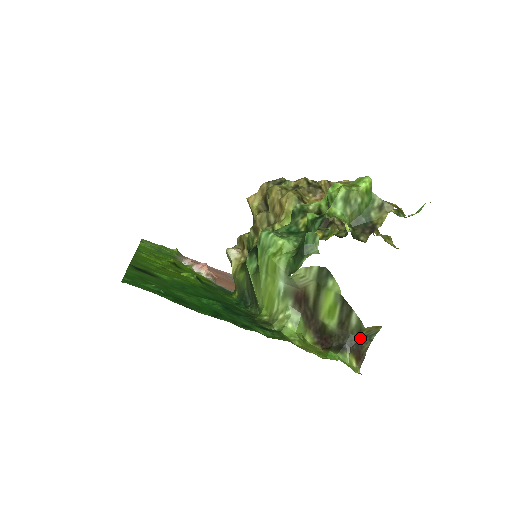
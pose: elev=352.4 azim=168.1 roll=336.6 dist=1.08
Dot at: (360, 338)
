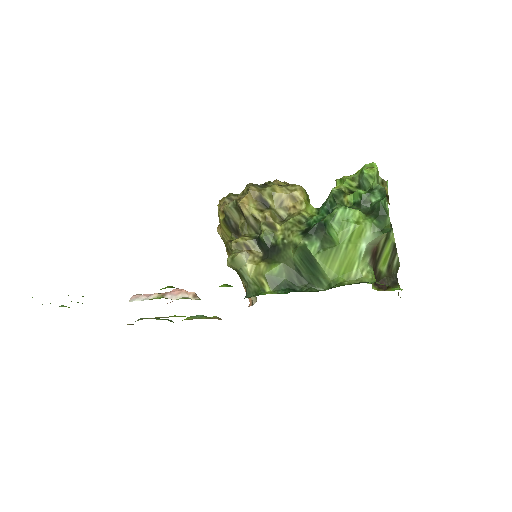
Dot at: occluded
